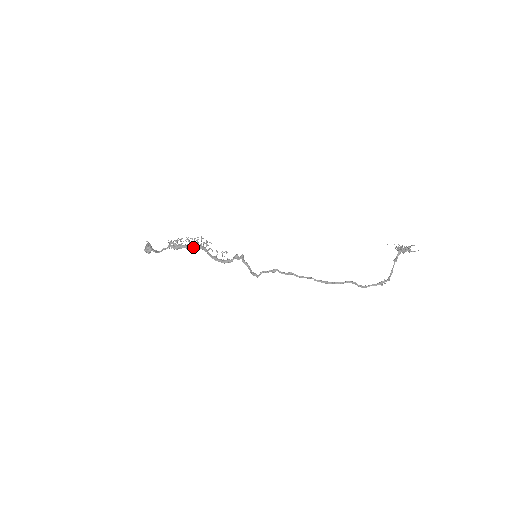
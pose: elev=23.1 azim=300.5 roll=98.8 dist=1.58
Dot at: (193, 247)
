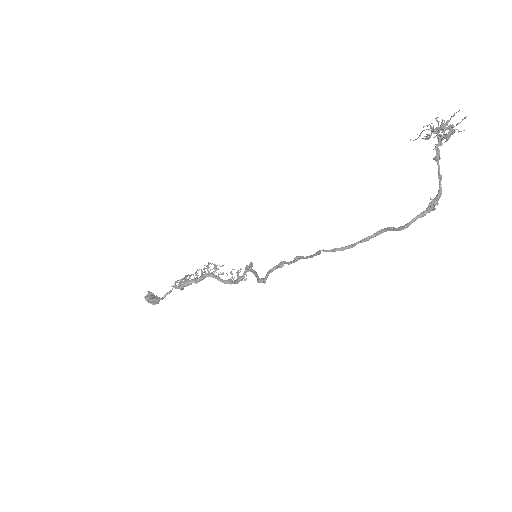
Dot at: (199, 278)
